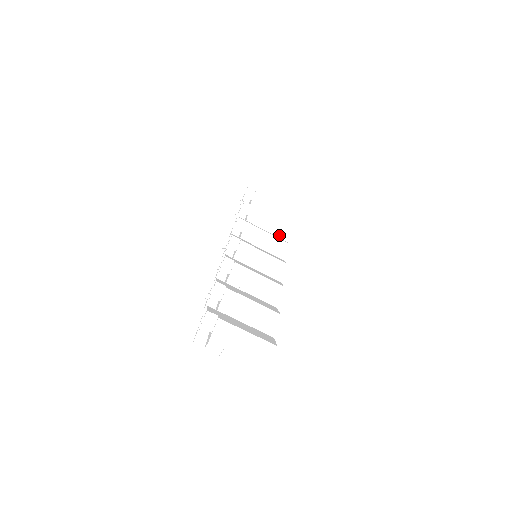
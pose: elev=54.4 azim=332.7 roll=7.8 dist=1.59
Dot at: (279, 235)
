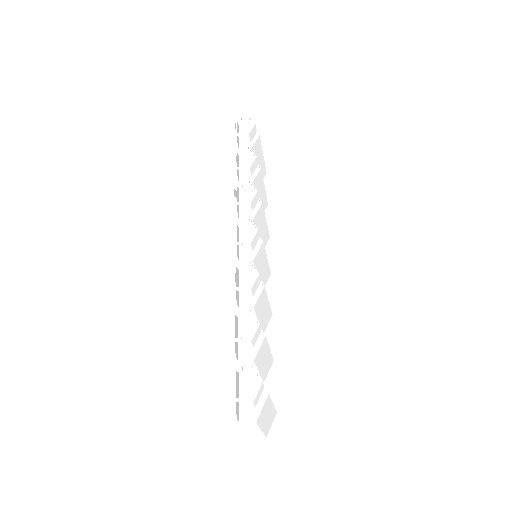
Dot at: occluded
